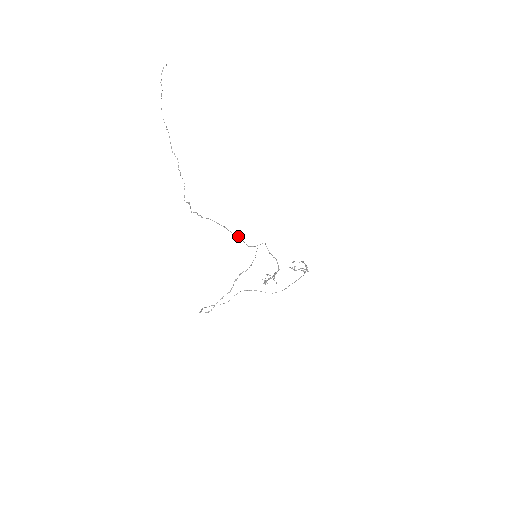
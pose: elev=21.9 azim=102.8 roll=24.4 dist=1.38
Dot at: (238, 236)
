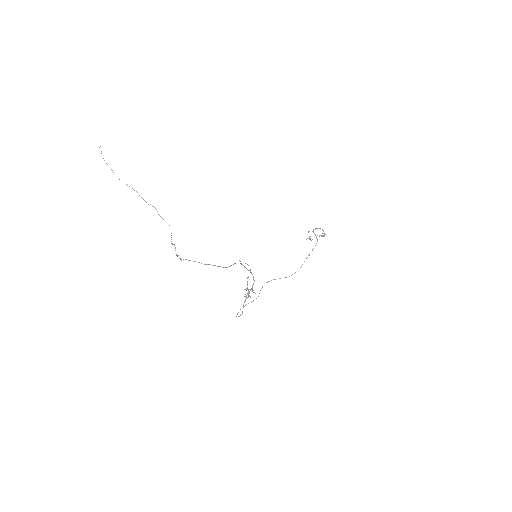
Dot at: (212, 265)
